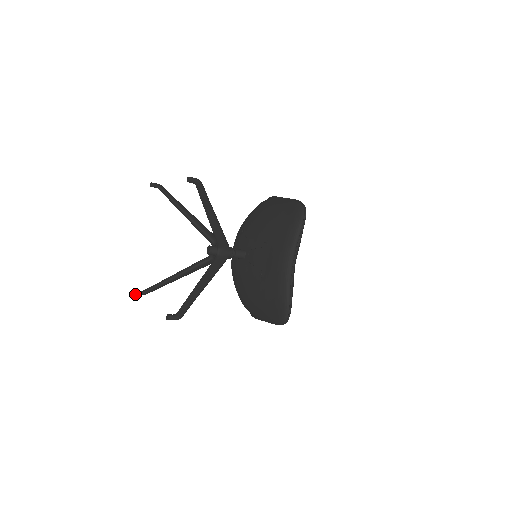
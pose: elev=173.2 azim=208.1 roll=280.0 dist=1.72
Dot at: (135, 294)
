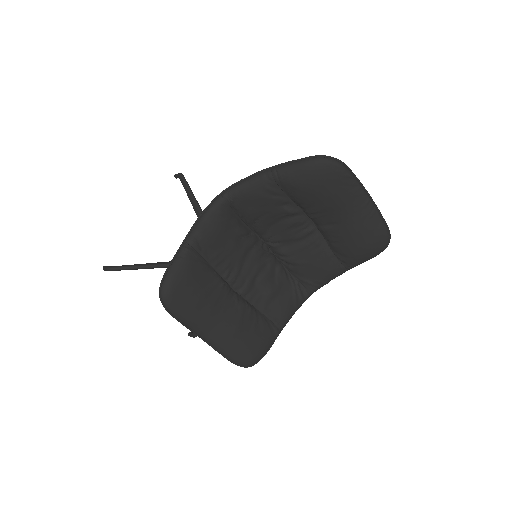
Dot at: occluded
